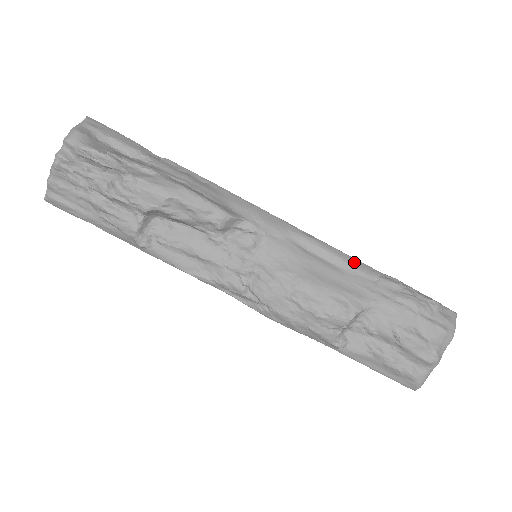
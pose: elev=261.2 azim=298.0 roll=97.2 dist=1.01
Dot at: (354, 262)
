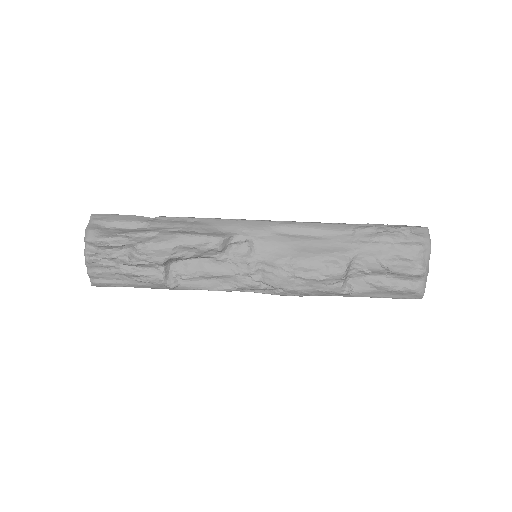
Dot at: (330, 226)
